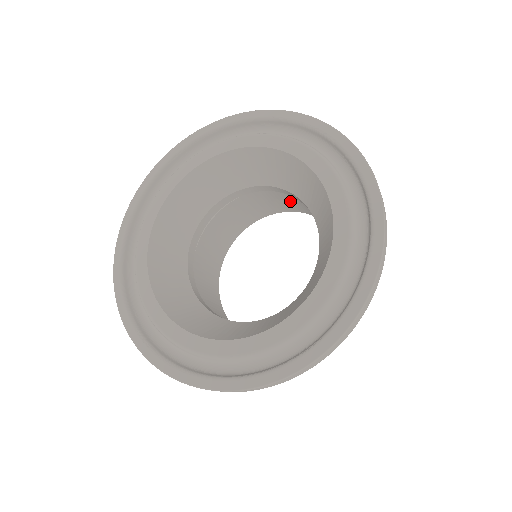
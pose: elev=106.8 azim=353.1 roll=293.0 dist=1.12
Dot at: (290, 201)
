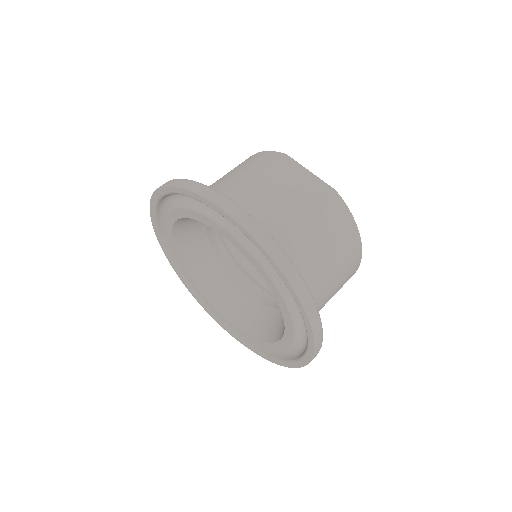
Dot at: occluded
